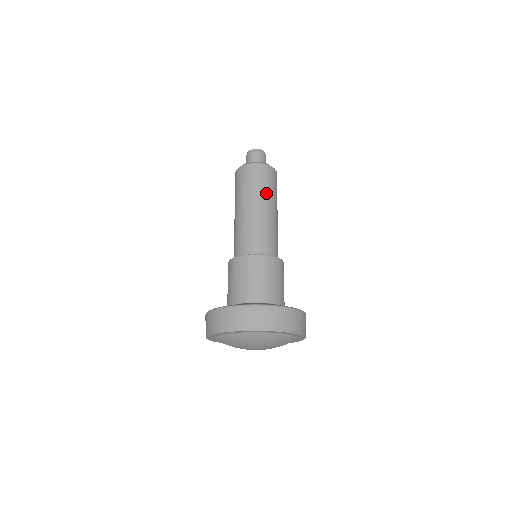
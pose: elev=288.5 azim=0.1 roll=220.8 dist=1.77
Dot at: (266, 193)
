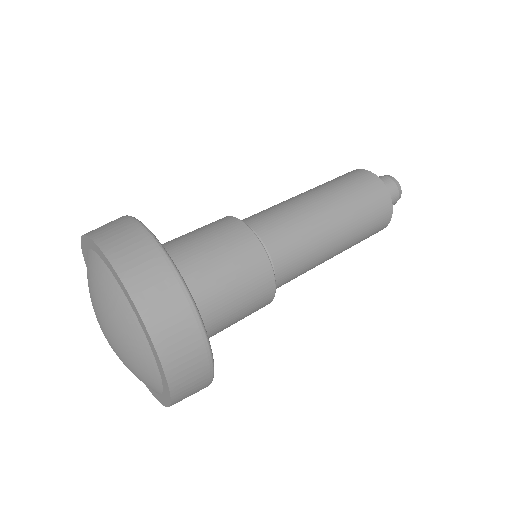
Dot at: (353, 211)
